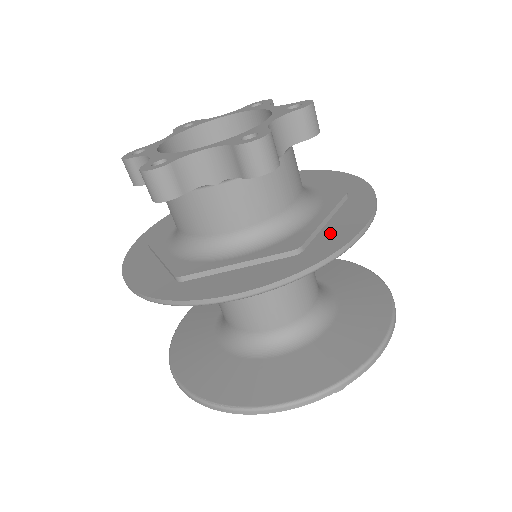
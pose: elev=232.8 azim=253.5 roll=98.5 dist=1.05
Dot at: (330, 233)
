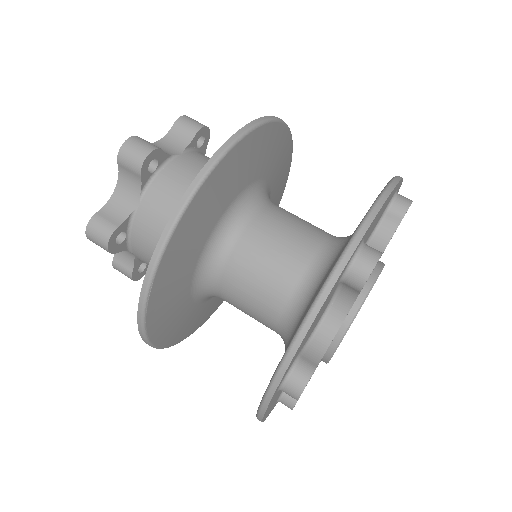
Dot at: occluded
